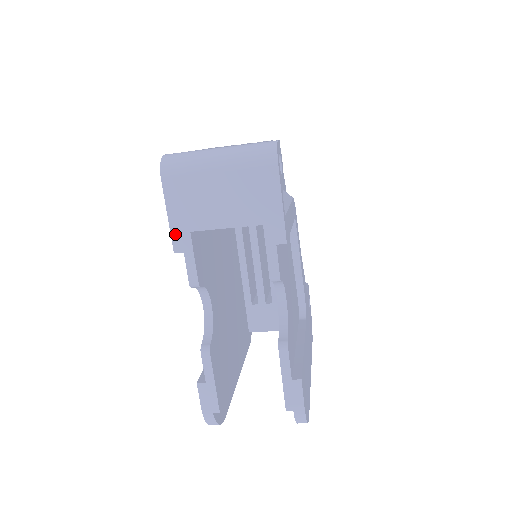
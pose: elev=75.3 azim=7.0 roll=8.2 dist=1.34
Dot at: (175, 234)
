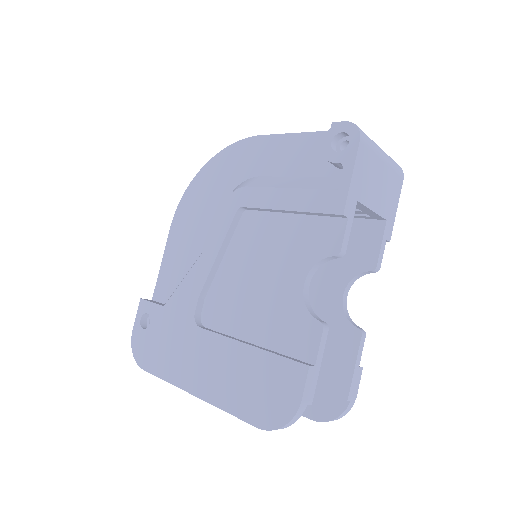
Dot at: (350, 197)
